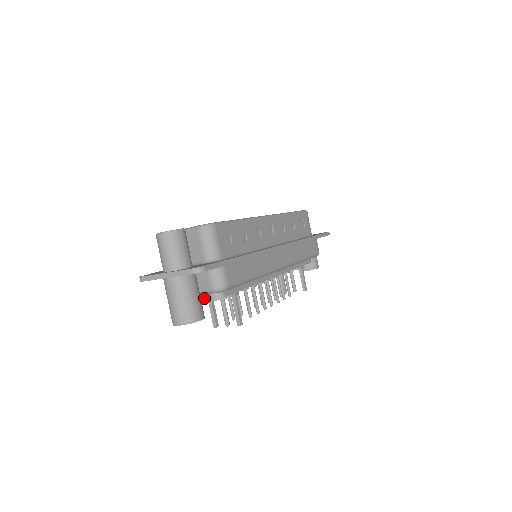
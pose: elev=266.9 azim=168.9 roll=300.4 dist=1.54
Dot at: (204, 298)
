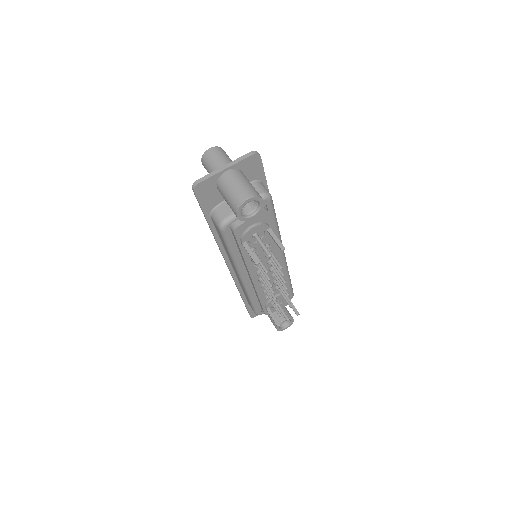
Dot at: occluded
